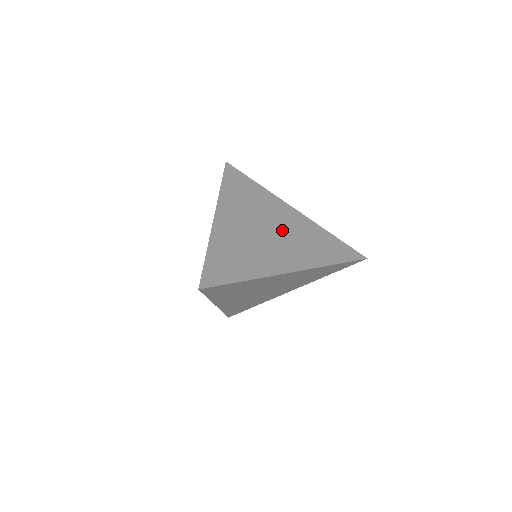
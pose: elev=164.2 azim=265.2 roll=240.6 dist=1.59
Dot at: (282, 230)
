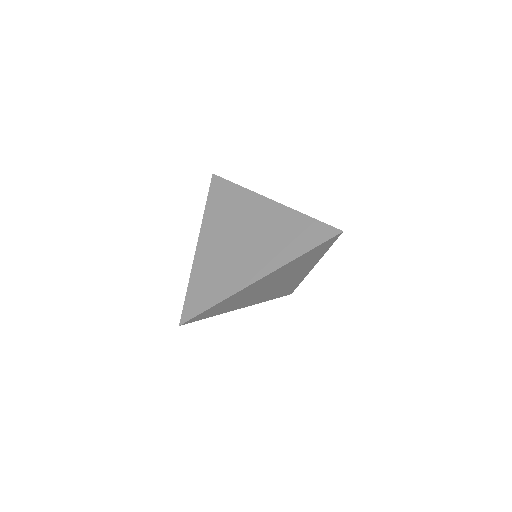
Dot at: (255, 233)
